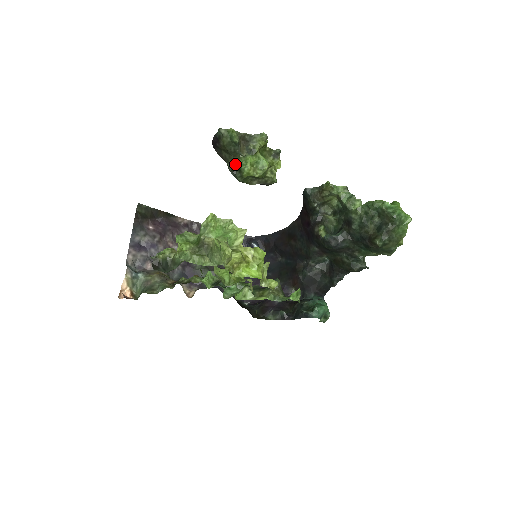
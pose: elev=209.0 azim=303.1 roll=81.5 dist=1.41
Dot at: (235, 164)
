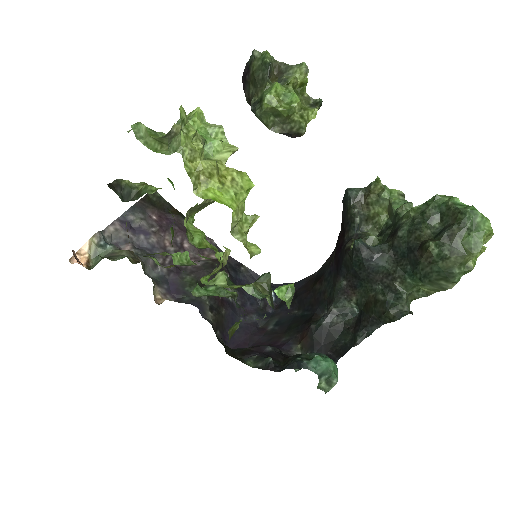
Dot at: (259, 97)
